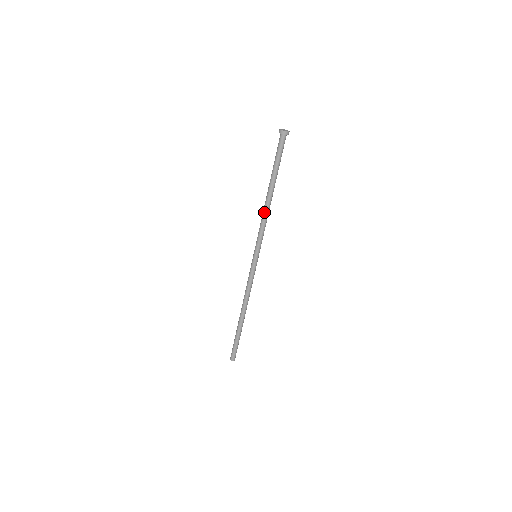
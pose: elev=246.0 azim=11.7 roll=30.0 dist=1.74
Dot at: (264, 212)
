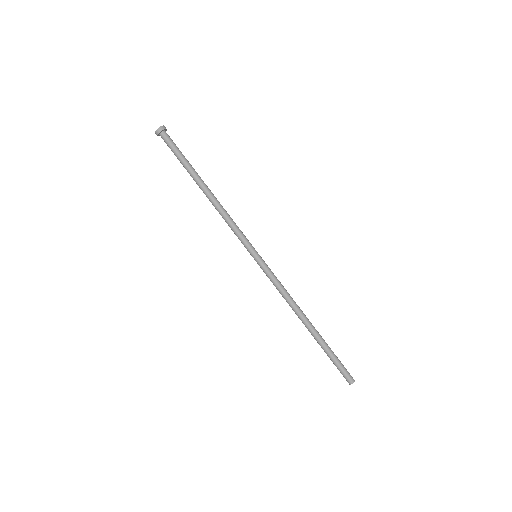
Dot at: (219, 209)
